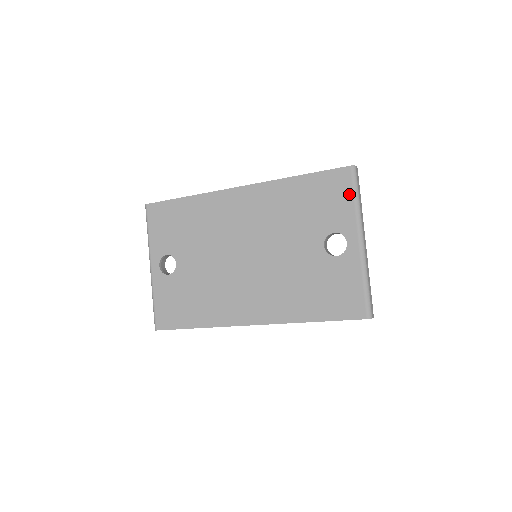
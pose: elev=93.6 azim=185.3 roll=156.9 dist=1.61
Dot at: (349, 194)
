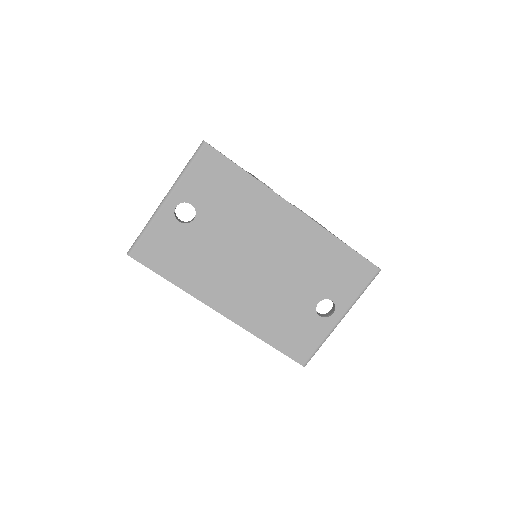
Dot at: (363, 285)
